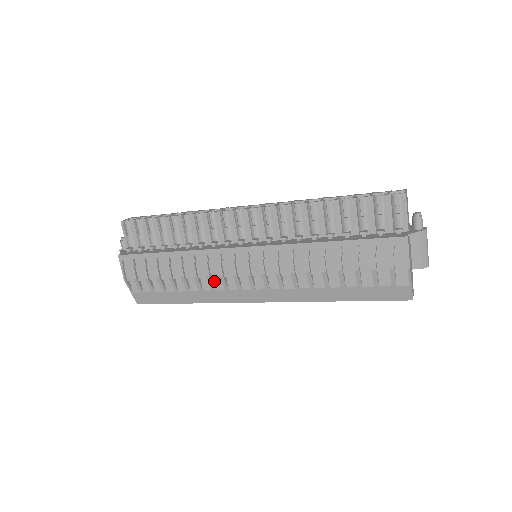
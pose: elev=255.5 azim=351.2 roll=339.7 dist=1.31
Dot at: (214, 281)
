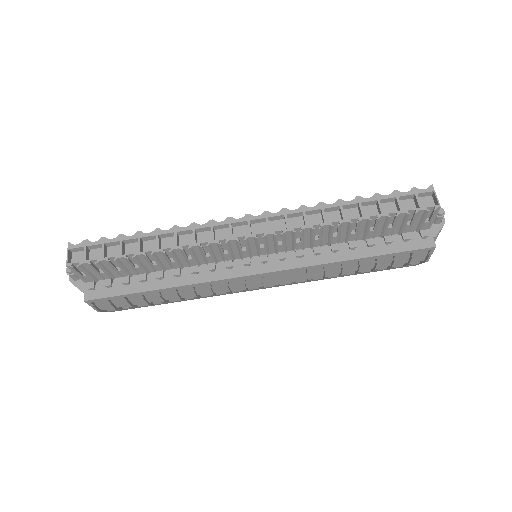
Dot at: occluded
